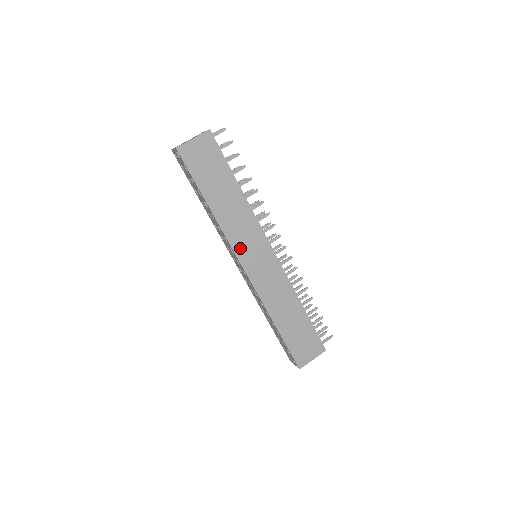
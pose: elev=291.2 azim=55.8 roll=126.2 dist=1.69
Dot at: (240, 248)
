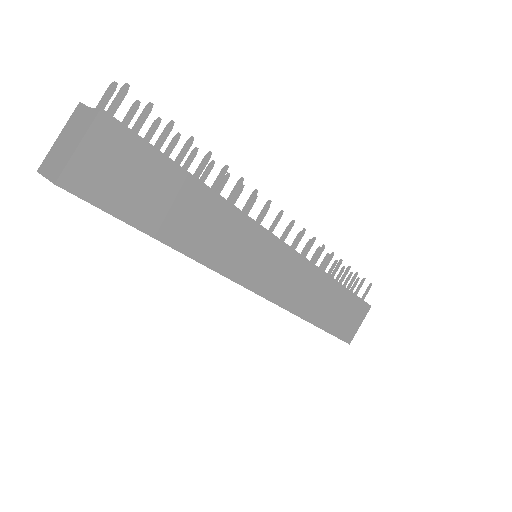
Dot at: (238, 270)
